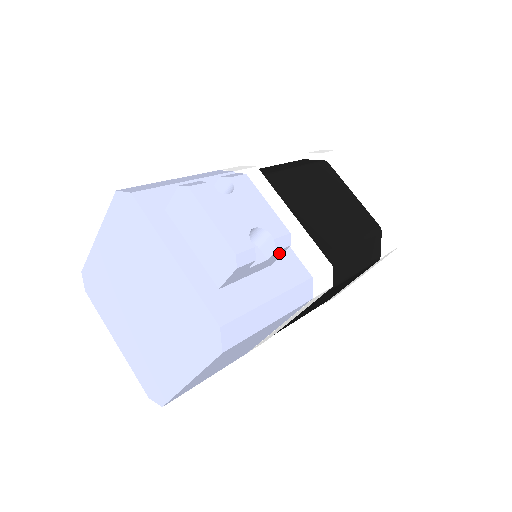
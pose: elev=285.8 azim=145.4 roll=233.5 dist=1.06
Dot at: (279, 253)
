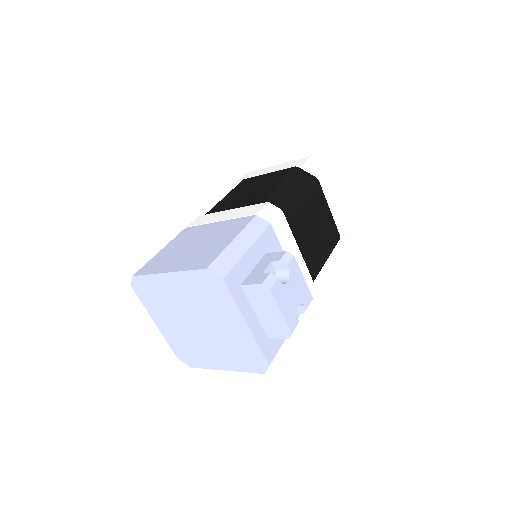
Dot at: occluded
